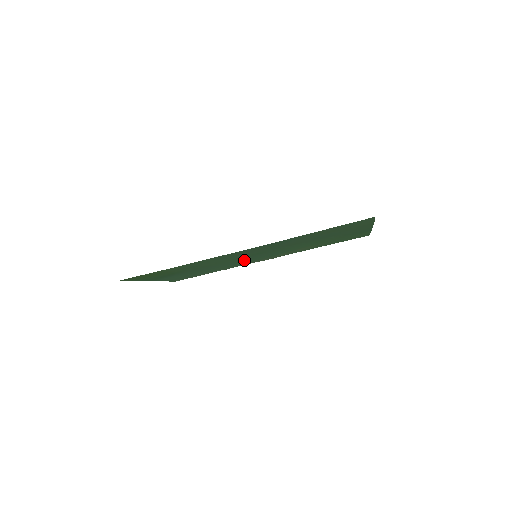
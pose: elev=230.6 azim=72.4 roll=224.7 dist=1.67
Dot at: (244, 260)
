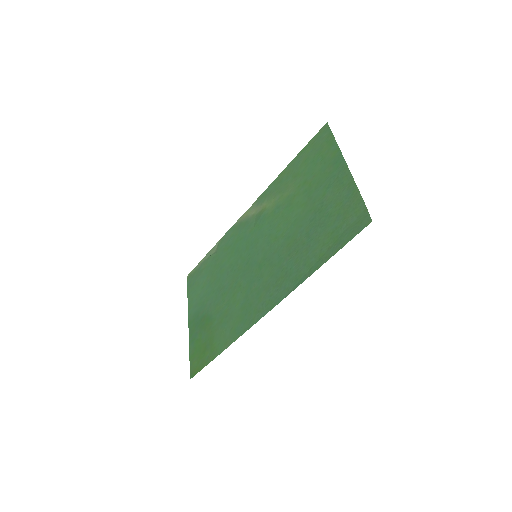
Dot at: (243, 255)
